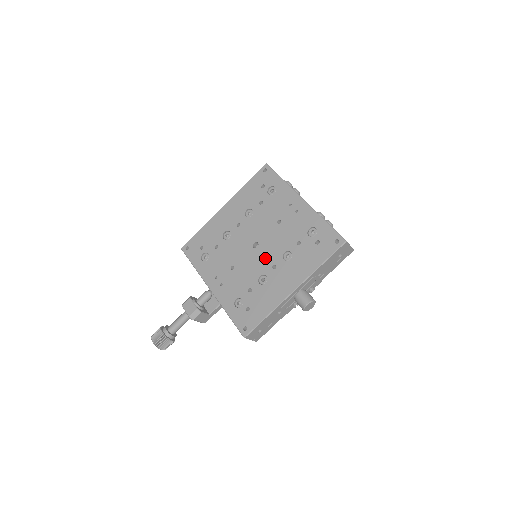
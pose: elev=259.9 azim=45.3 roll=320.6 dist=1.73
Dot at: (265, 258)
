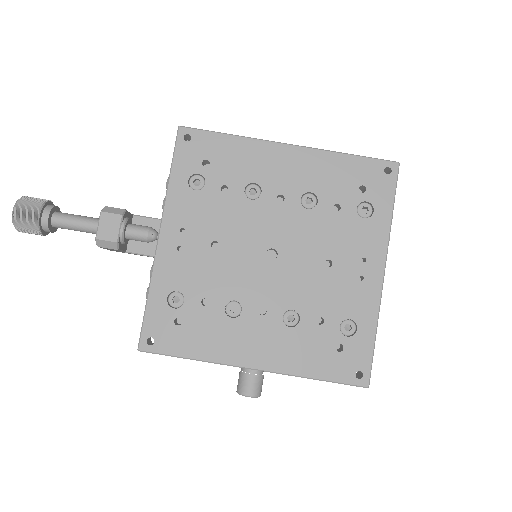
Dot at: (265, 286)
